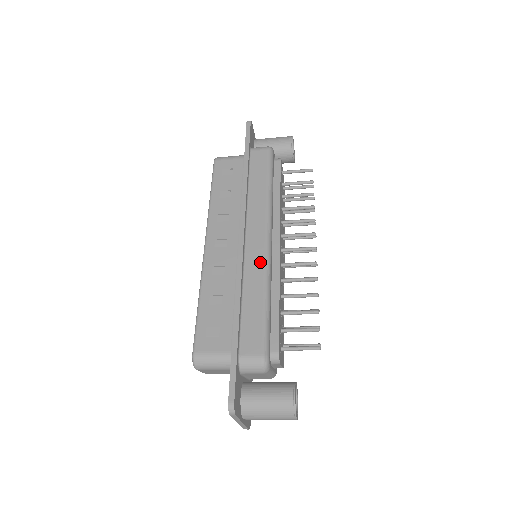
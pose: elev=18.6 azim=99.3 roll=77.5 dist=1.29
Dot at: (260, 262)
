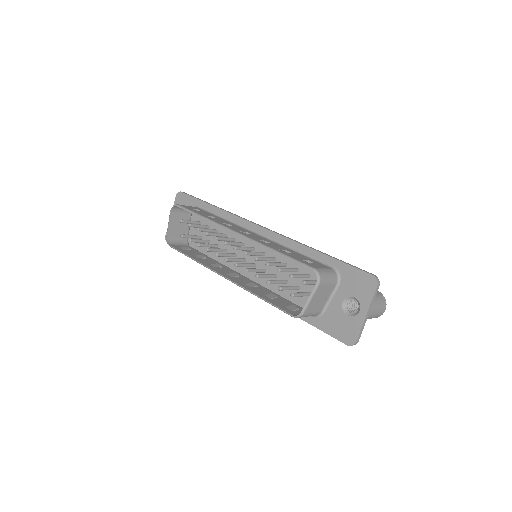
Dot at: occluded
